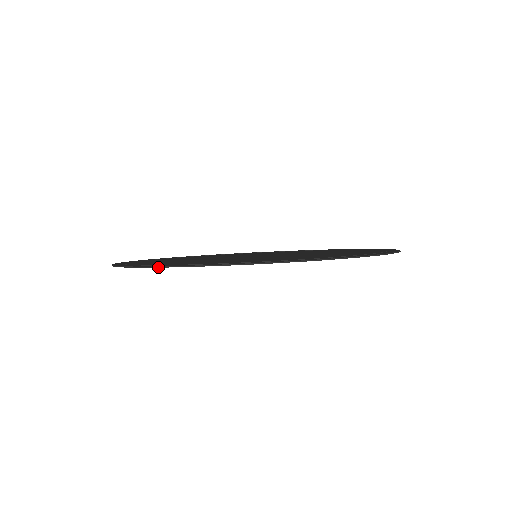
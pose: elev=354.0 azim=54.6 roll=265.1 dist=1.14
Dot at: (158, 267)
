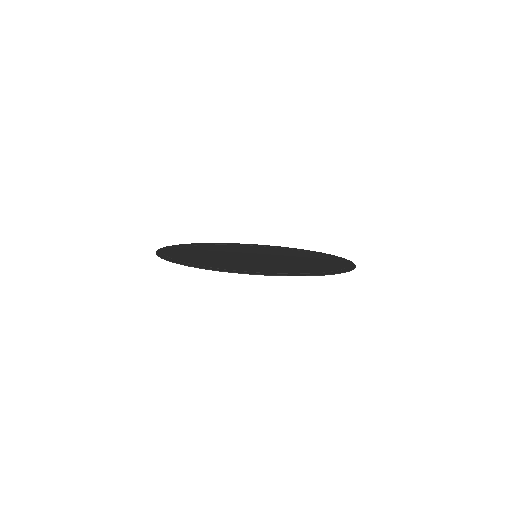
Dot at: (156, 251)
